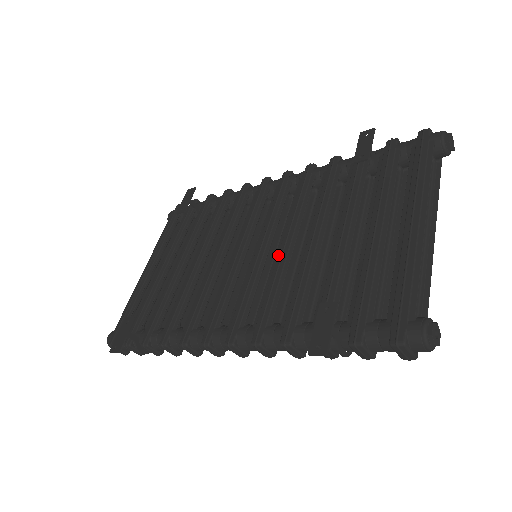
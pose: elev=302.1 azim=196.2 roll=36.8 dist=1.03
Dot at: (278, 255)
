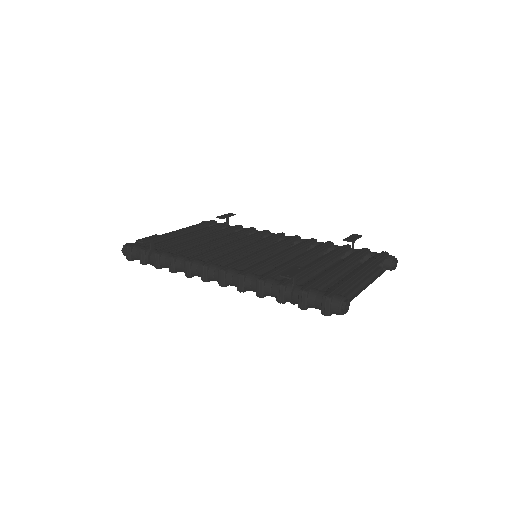
Dot at: (274, 256)
